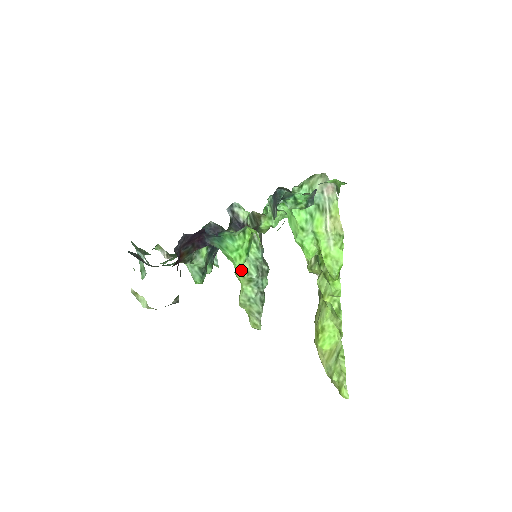
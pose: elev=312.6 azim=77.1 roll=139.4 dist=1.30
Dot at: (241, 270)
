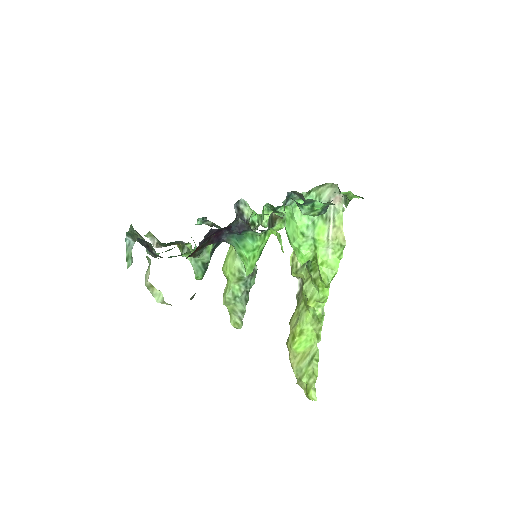
Dot at: (252, 270)
